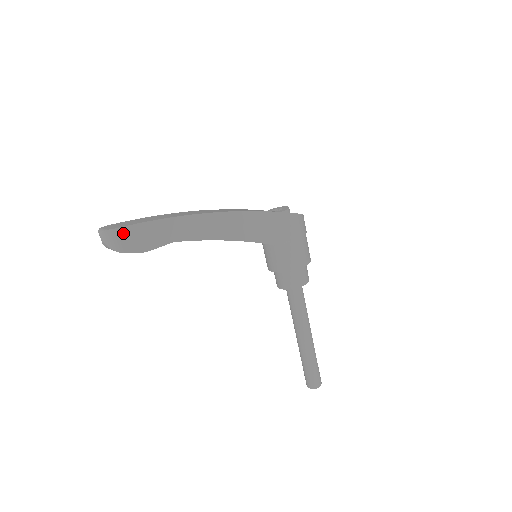
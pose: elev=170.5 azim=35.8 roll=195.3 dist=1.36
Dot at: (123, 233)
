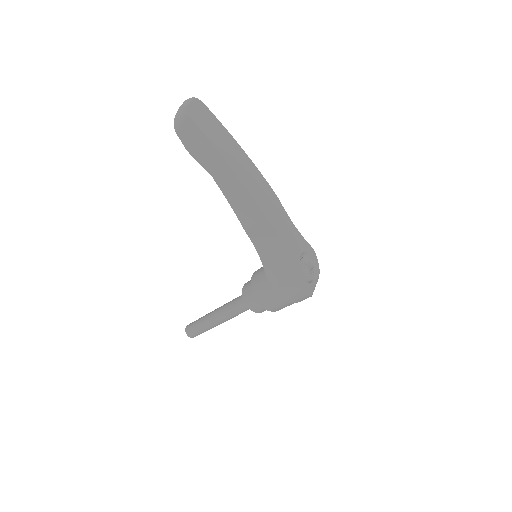
Dot at: (190, 124)
